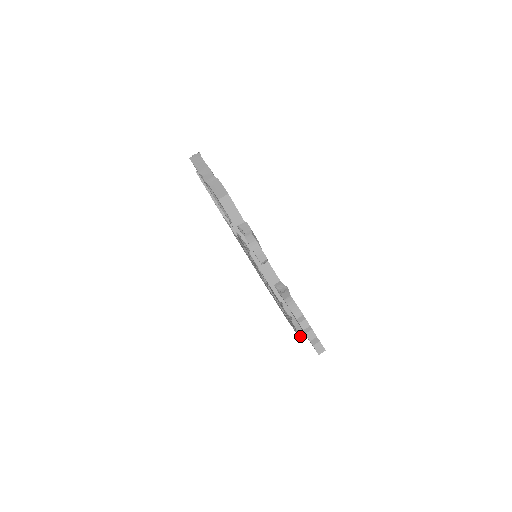
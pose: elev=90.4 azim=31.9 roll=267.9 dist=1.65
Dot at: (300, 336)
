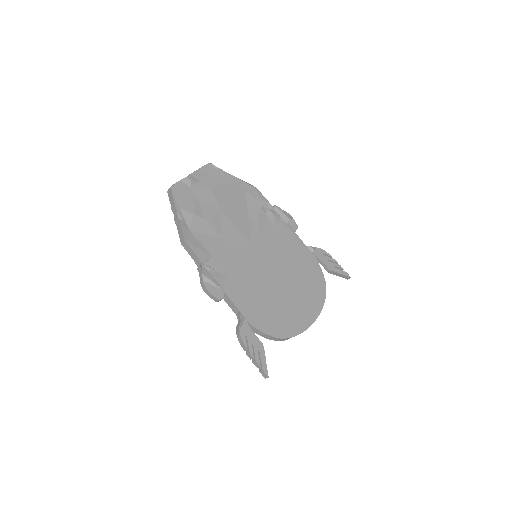
Dot at: occluded
